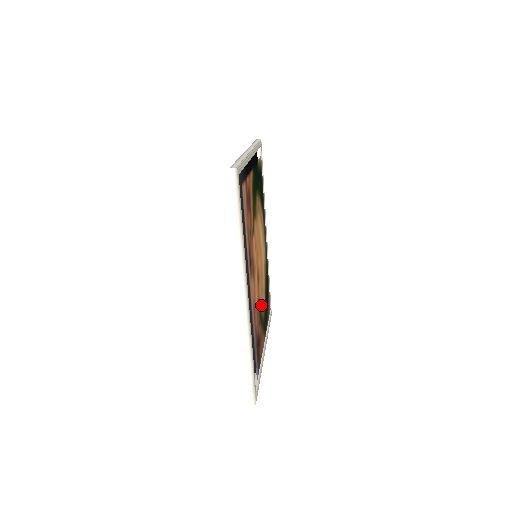
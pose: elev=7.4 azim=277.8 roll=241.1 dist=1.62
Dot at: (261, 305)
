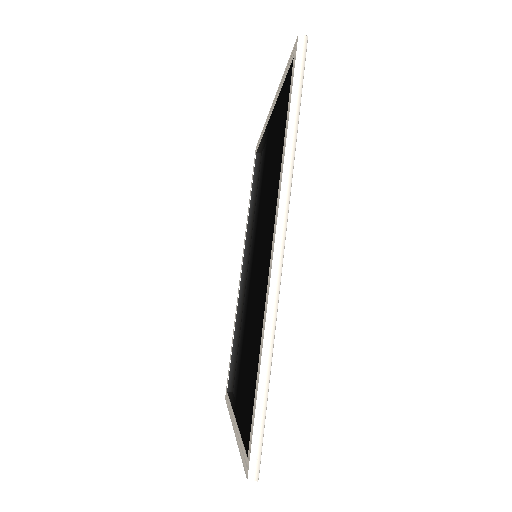
Dot at: occluded
